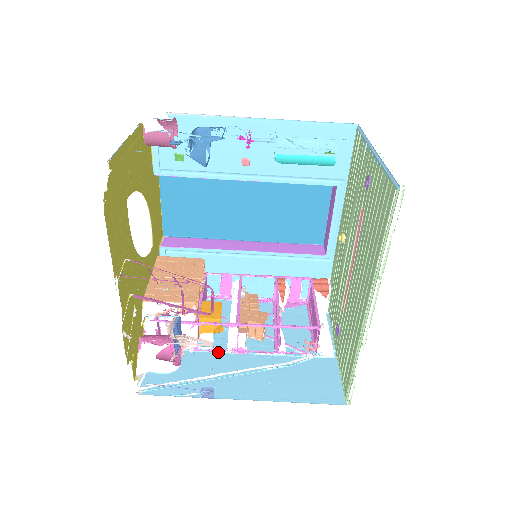
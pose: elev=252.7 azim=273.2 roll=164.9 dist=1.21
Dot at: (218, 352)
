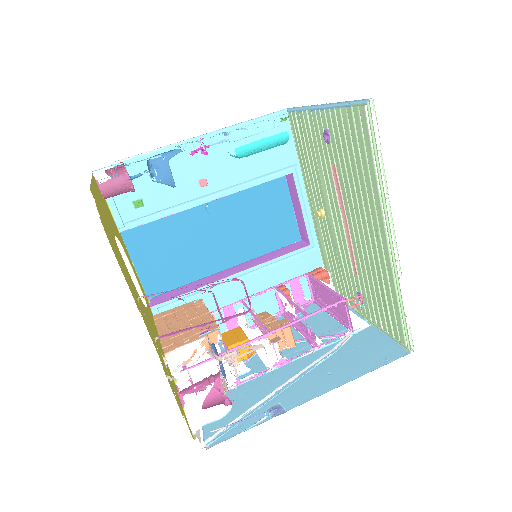
Dot at: (261, 375)
